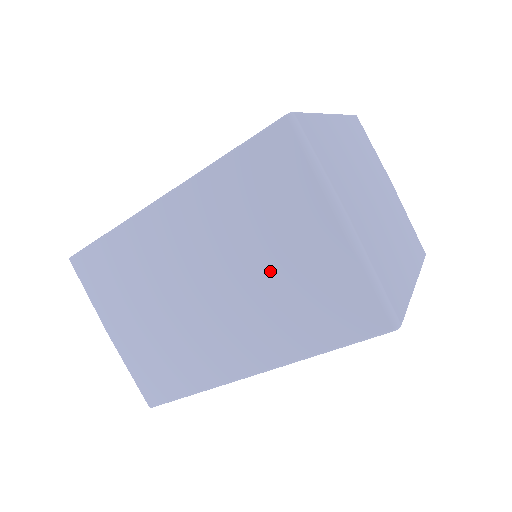
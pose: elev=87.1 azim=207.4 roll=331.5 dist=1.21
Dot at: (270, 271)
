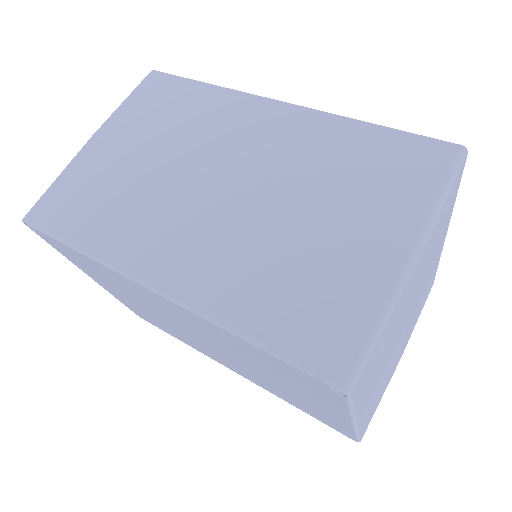
Dot at: (296, 226)
